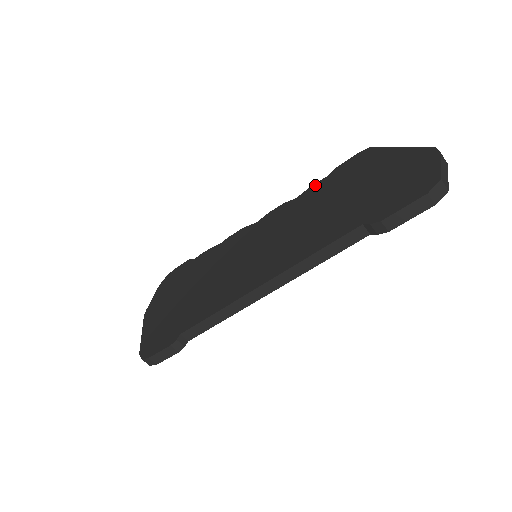
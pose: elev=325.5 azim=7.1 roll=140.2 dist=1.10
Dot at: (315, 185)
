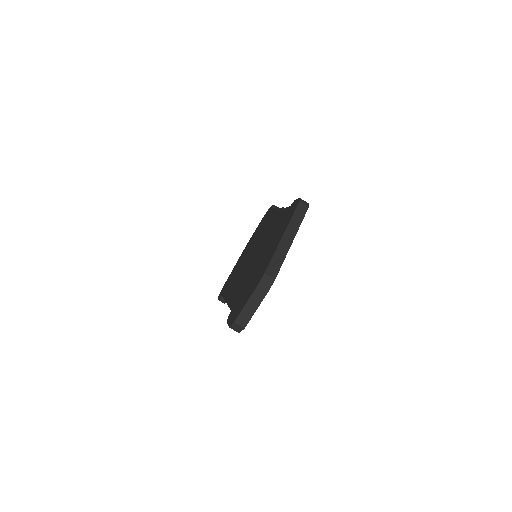
Dot at: (285, 210)
